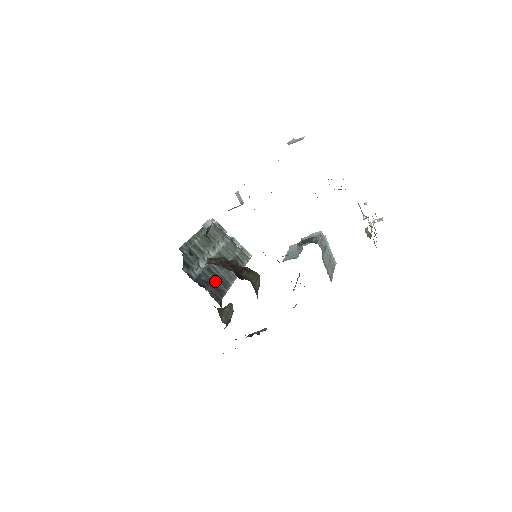
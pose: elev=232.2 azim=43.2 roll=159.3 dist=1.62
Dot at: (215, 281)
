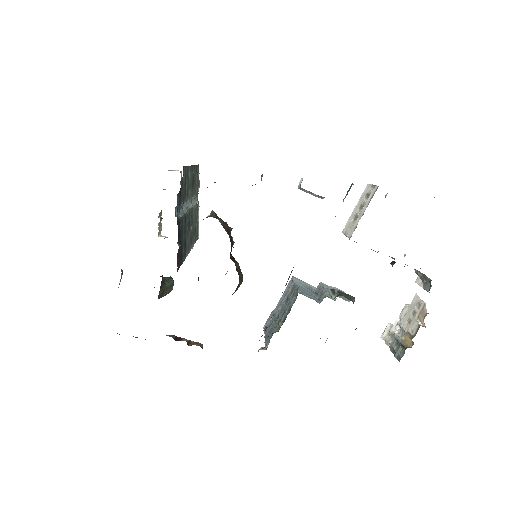
Dot at: (183, 240)
